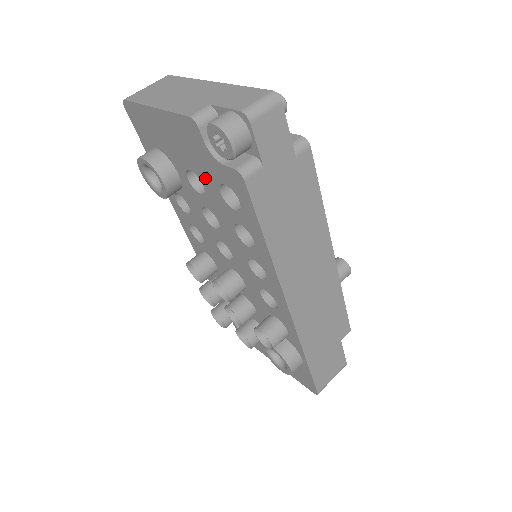
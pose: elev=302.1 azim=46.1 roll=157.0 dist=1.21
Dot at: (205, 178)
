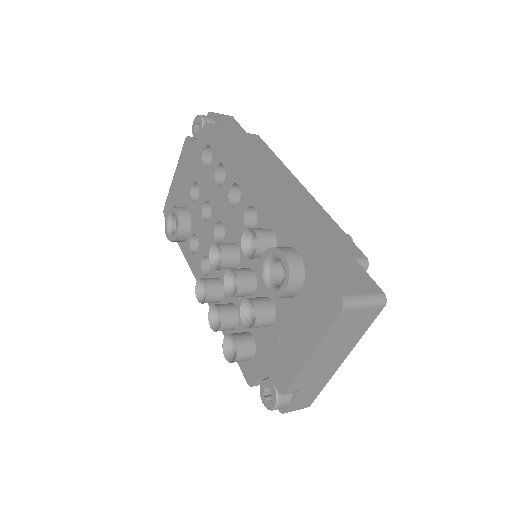
Dot at: (197, 172)
